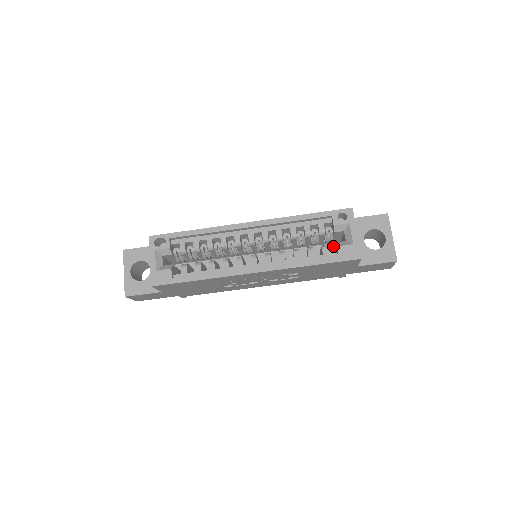
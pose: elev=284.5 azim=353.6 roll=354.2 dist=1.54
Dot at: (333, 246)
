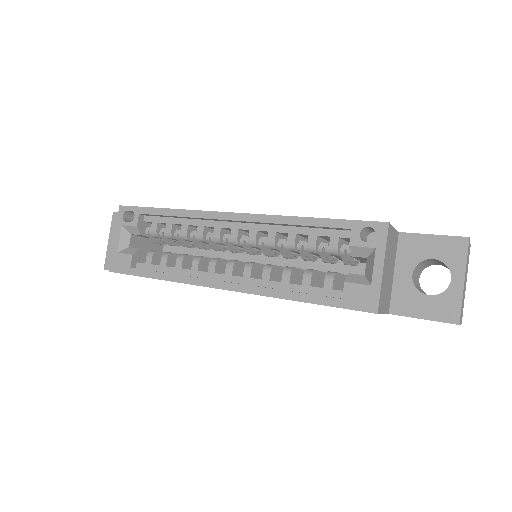
Dot at: occluded
